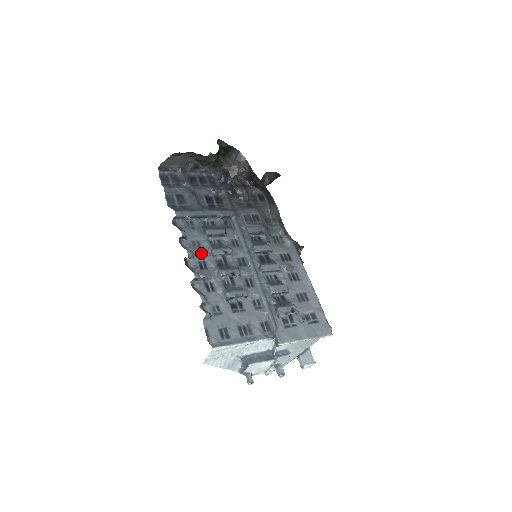
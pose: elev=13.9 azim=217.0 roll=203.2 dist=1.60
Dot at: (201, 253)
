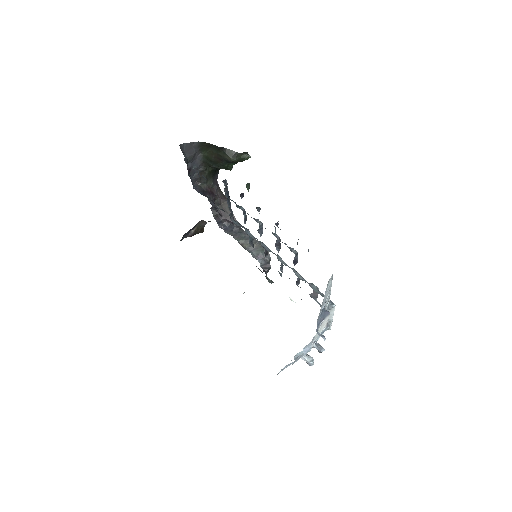
Dot at: occluded
